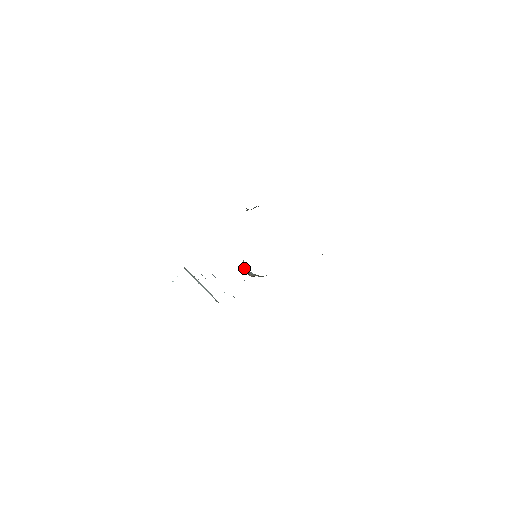
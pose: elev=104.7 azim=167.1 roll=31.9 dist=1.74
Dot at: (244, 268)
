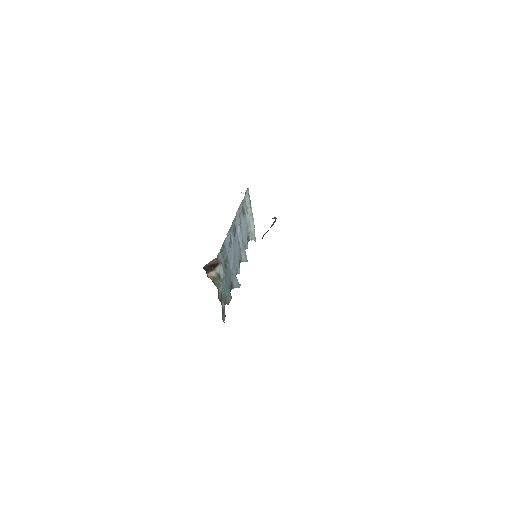
Dot at: (209, 264)
